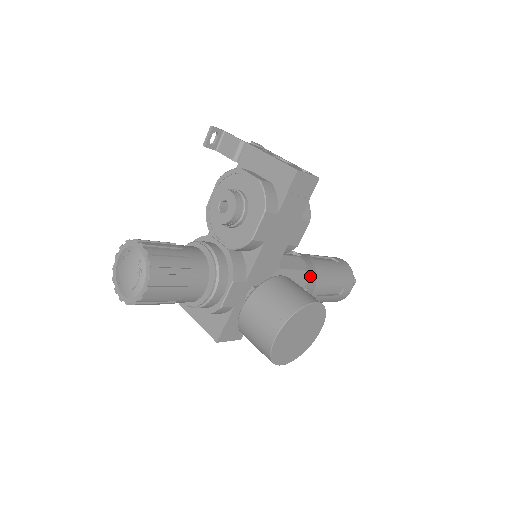
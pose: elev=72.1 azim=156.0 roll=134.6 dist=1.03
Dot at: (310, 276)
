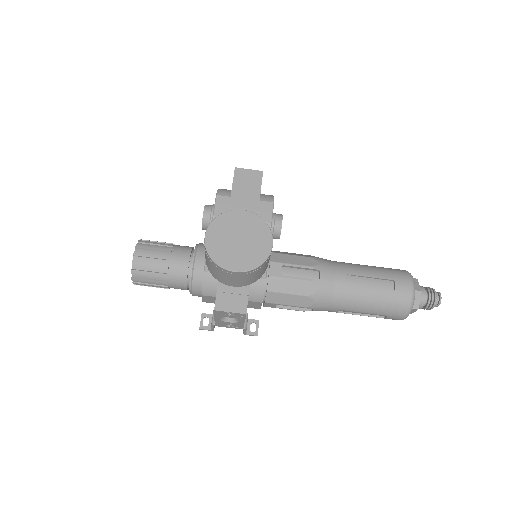
Dot at: (321, 262)
